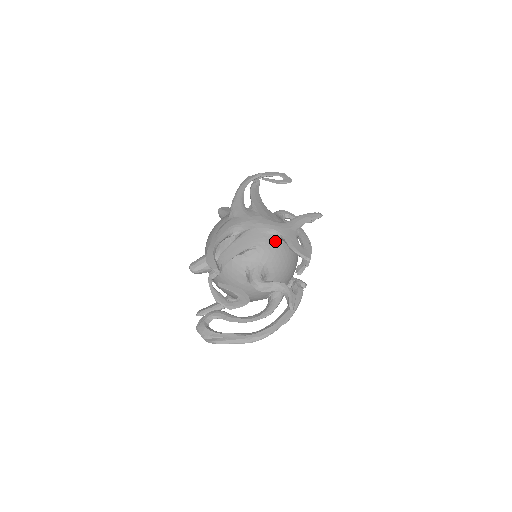
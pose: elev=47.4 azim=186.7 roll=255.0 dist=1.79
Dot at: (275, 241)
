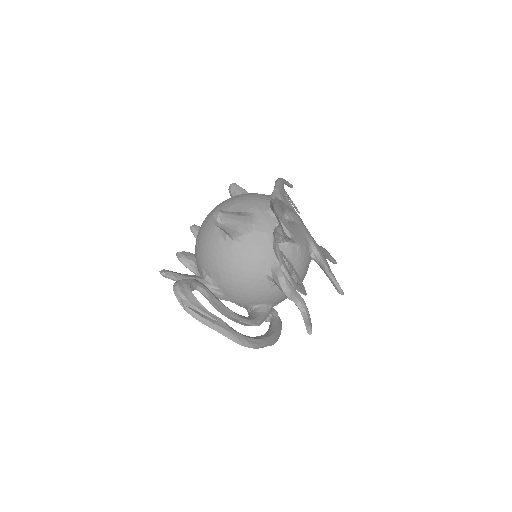
Dot at: (309, 254)
